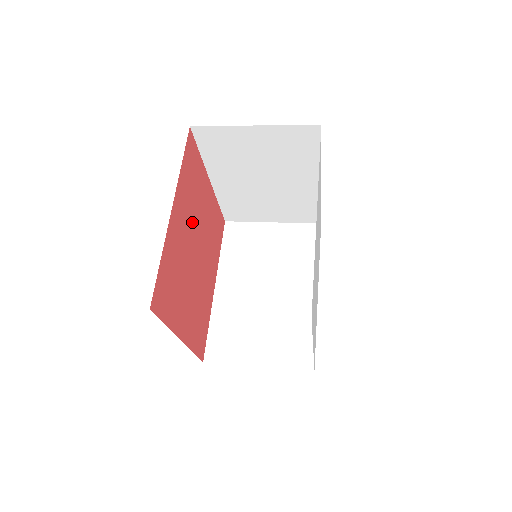
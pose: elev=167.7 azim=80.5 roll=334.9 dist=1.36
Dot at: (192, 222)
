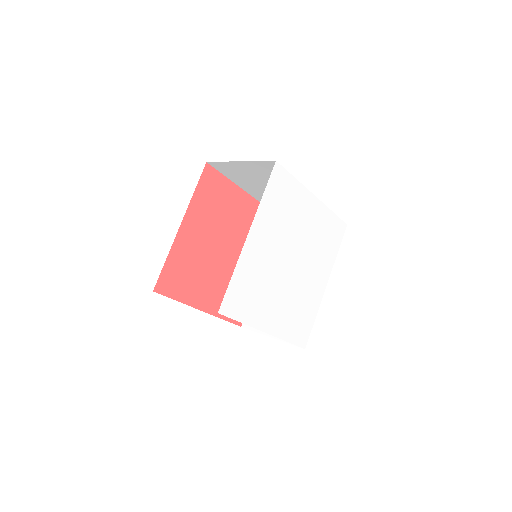
Dot at: (215, 229)
